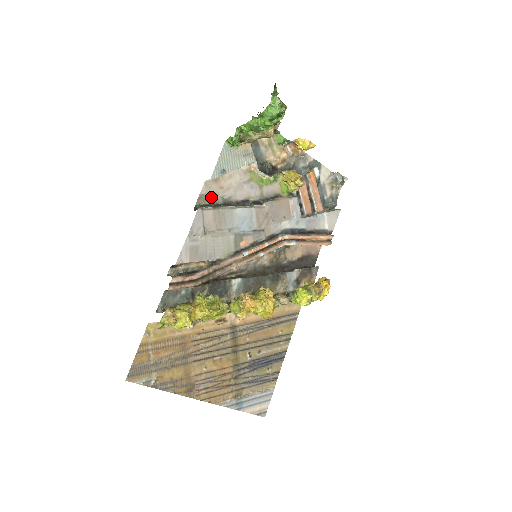
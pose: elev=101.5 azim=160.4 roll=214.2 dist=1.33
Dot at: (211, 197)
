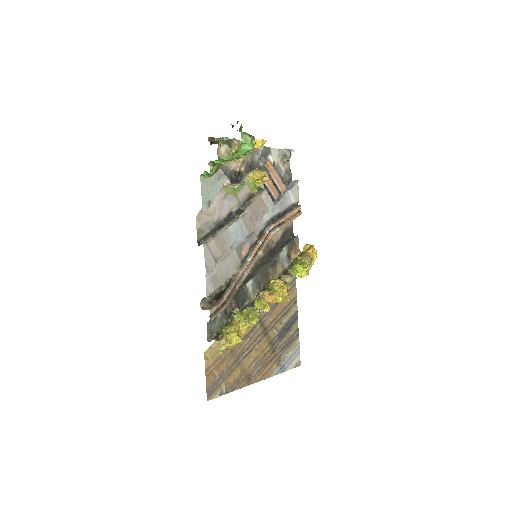
Dot at: (205, 227)
